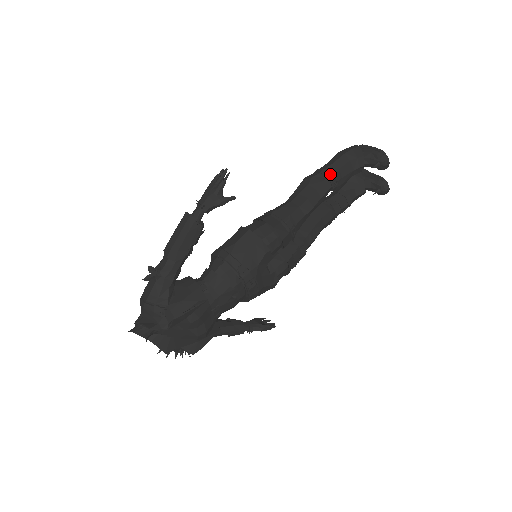
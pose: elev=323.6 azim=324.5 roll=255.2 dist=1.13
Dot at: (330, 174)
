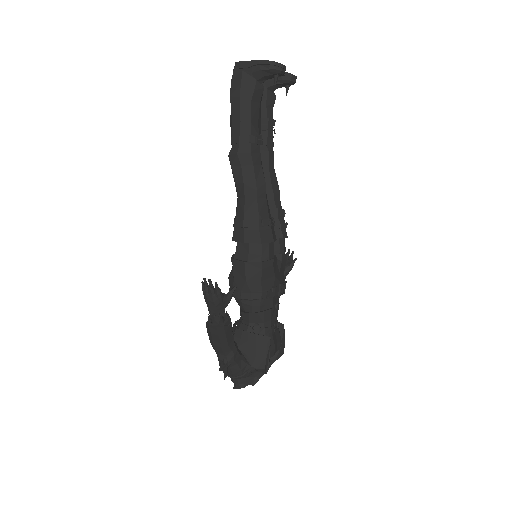
Dot at: (250, 137)
